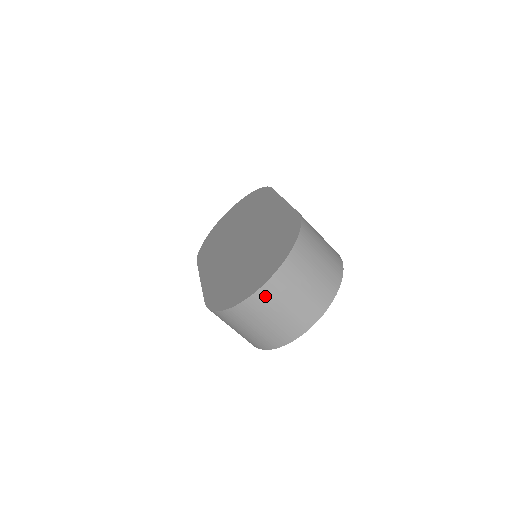
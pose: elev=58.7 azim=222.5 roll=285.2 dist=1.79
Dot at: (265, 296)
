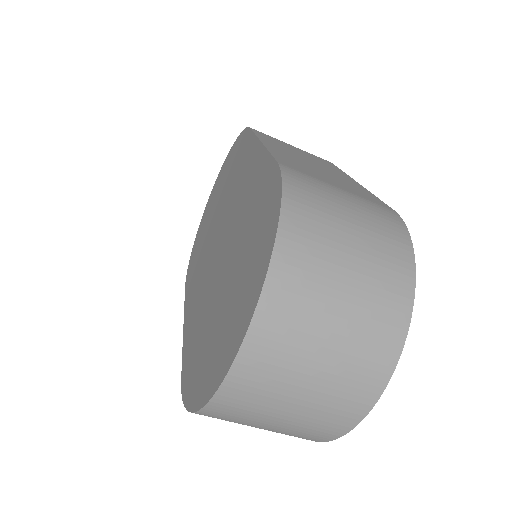
Dot at: (250, 378)
